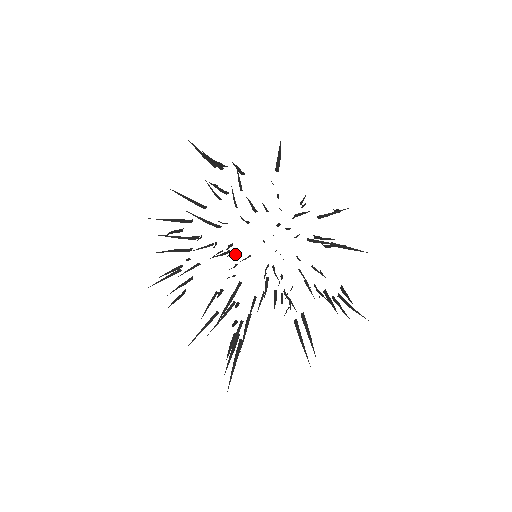
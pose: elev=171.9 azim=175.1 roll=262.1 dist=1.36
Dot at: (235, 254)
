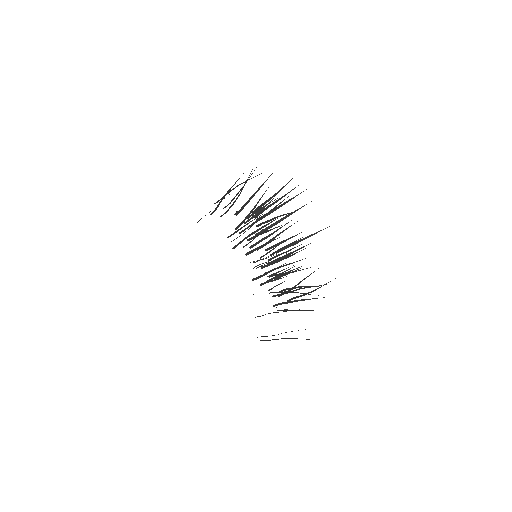
Dot at: (236, 245)
